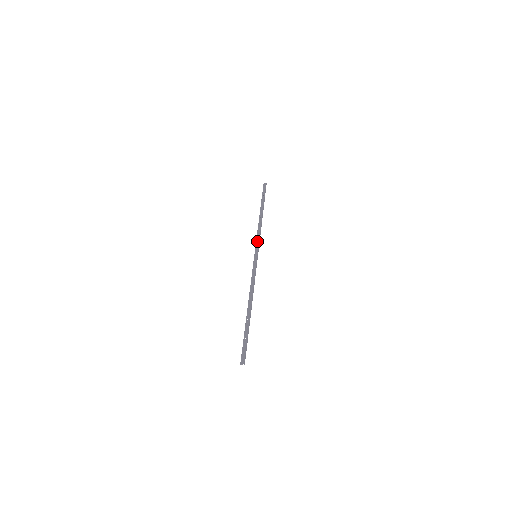
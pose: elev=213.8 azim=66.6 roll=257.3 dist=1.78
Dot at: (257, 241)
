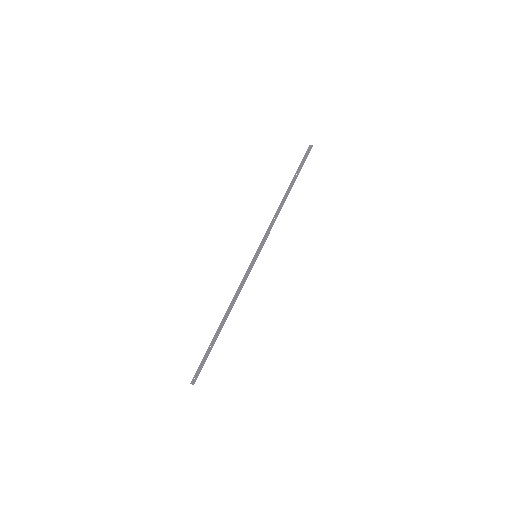
Dot at: (265, 235)
